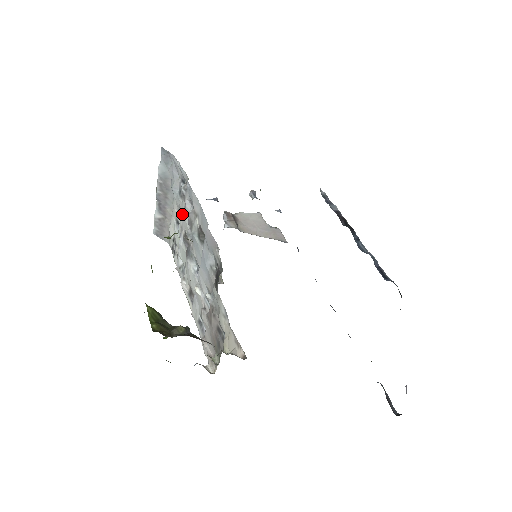
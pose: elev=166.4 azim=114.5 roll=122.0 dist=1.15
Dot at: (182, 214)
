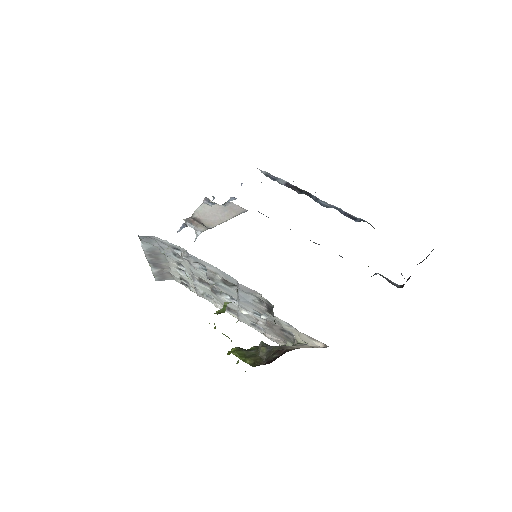
Dot at: (188, 268)
